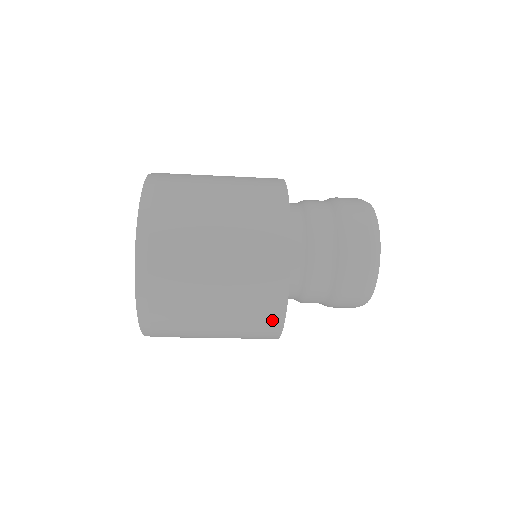
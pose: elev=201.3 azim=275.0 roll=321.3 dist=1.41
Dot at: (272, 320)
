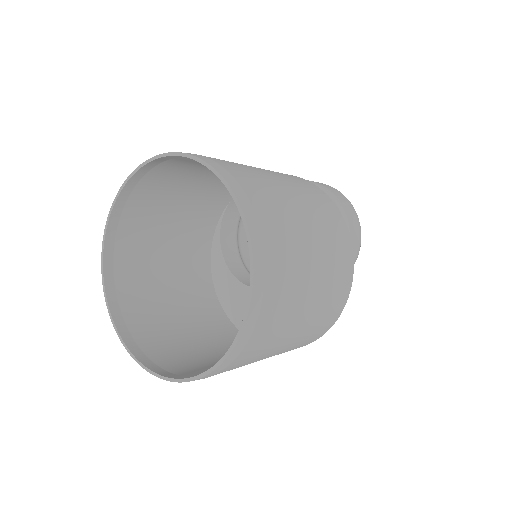
Dot at: occluded
